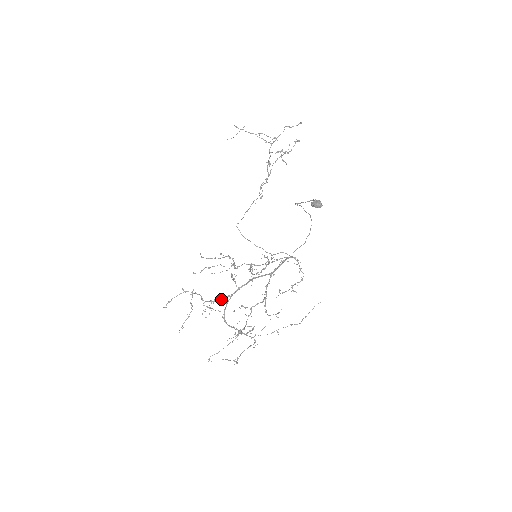
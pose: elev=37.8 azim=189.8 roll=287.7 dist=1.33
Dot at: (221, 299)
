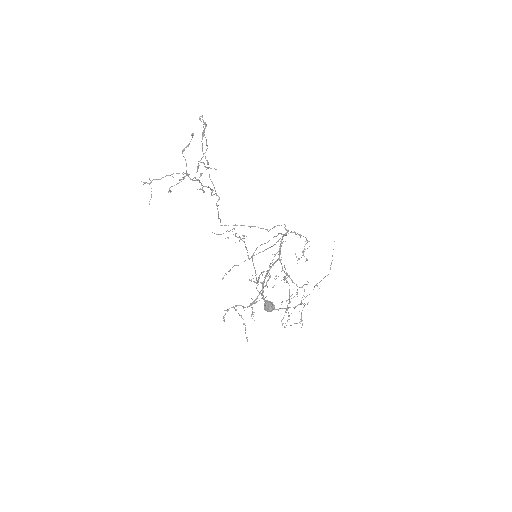
Dot at: (257, 298)
